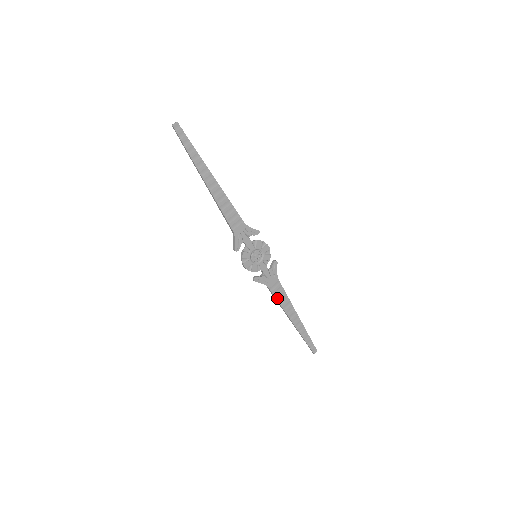
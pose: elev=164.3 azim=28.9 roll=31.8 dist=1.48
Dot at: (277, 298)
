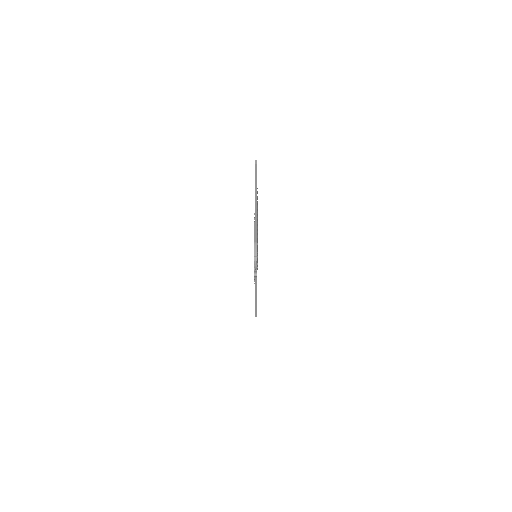
Dot at: occluded
